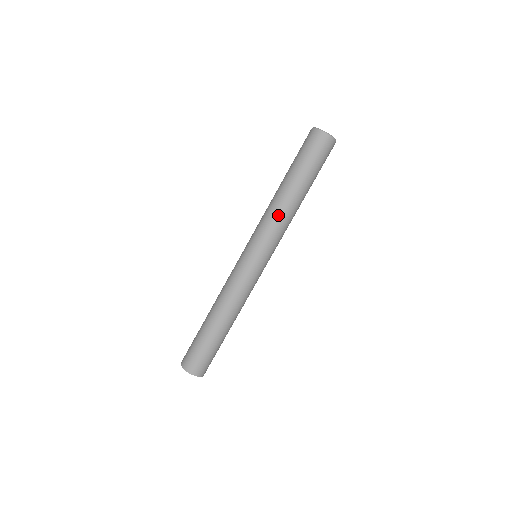
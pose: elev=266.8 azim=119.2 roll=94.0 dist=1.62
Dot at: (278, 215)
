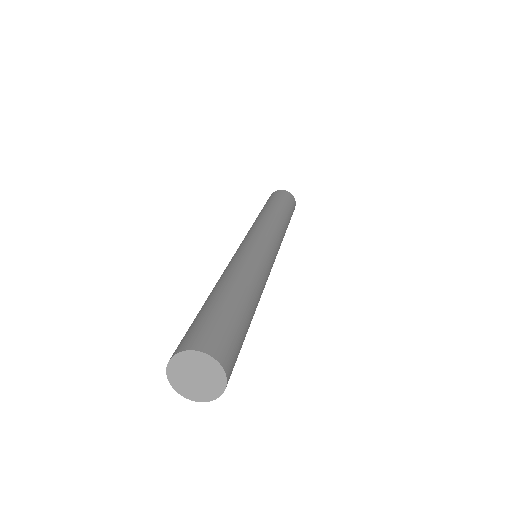
Dot at: (269, 218)
